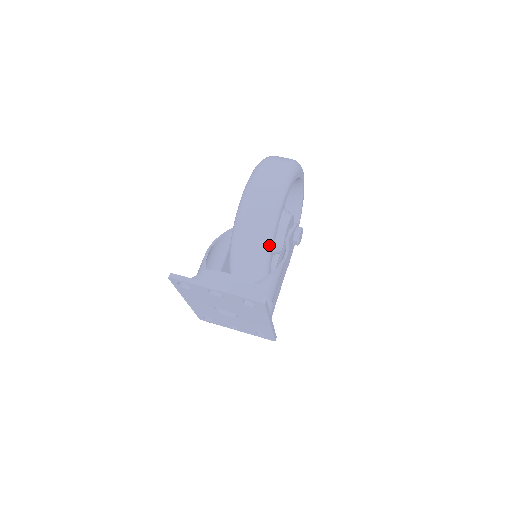
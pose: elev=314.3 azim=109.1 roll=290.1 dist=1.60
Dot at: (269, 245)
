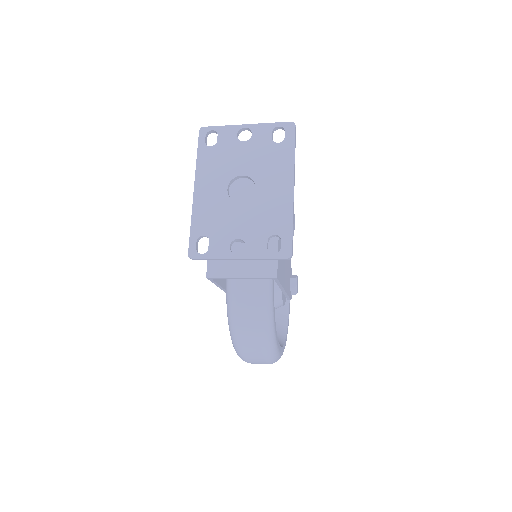
Dot at: occluded
